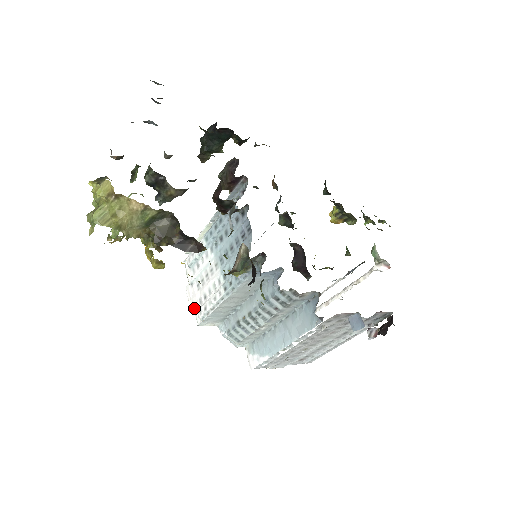
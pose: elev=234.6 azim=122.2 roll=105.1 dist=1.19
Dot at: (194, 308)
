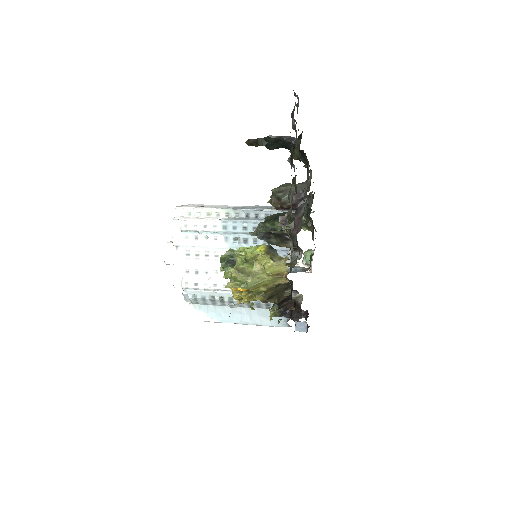
Dot at: (173, 271)
